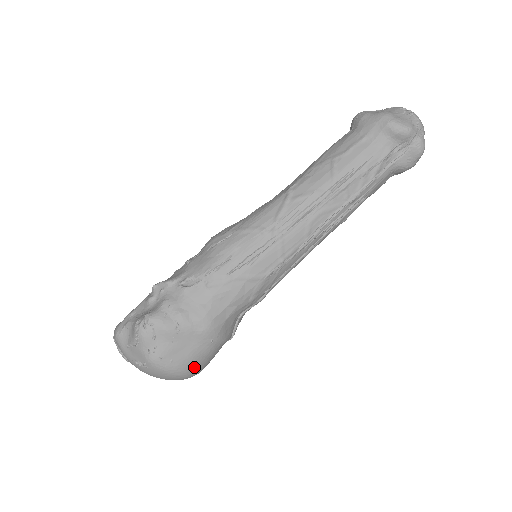
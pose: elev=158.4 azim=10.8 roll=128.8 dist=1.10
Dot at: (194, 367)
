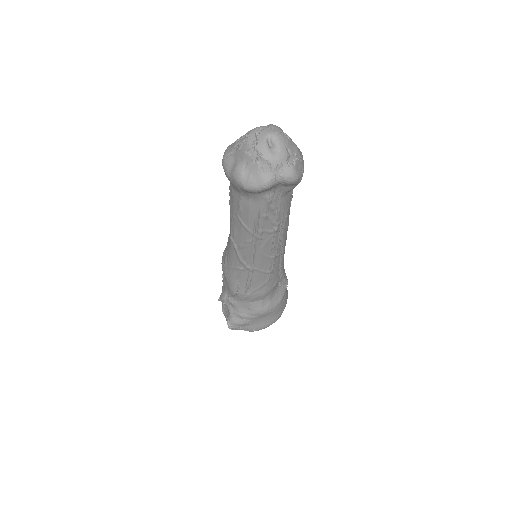
Dot at: (277, 318)
